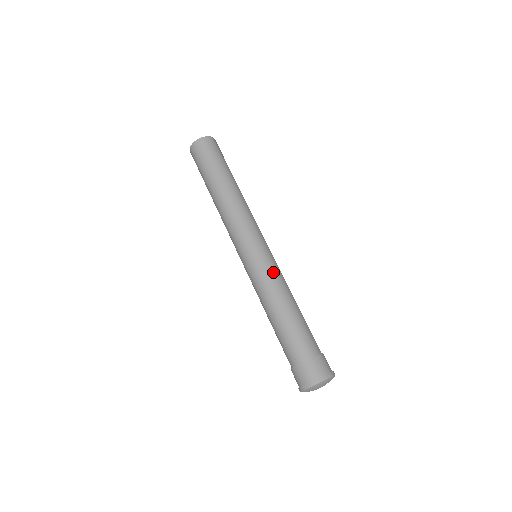
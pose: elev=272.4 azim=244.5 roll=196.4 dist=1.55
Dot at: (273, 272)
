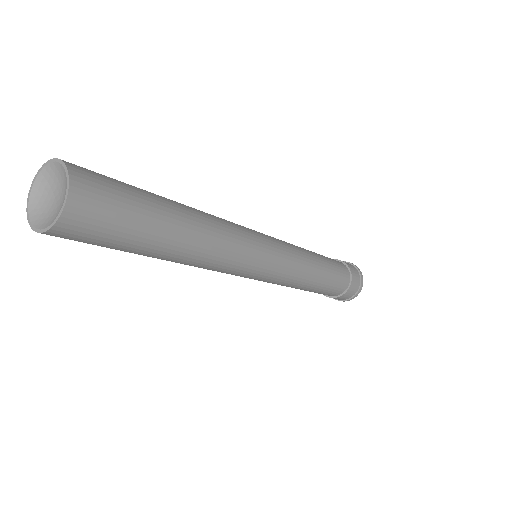
Dot at: (295, 271)
